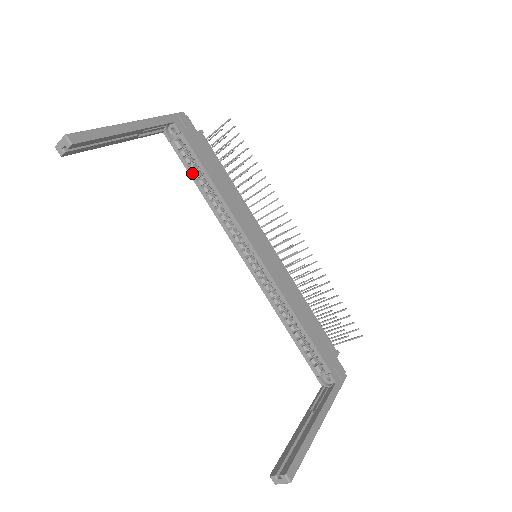
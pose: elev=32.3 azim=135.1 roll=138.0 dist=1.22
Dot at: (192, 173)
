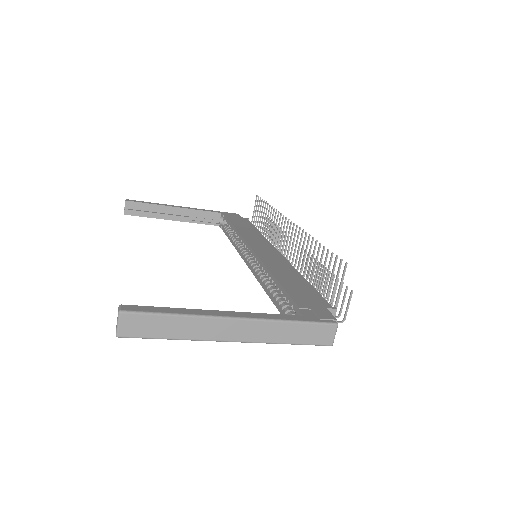
Dot at: (228, 234)
